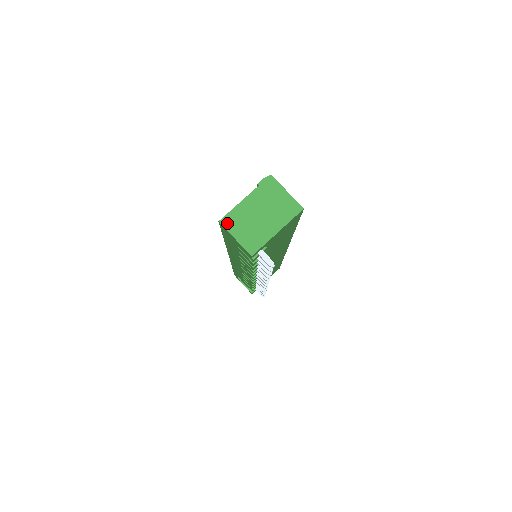
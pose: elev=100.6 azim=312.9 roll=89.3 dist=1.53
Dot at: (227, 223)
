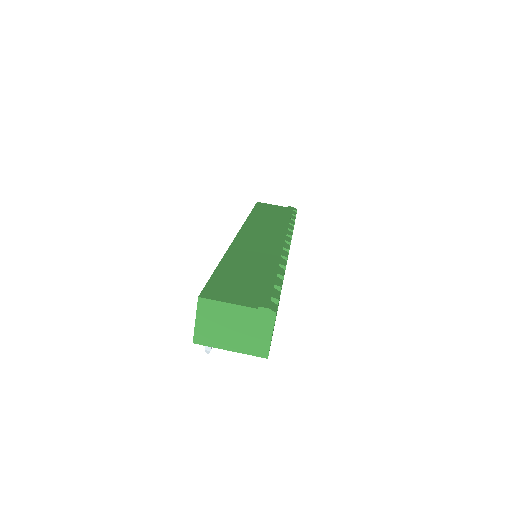
Dot at: (203, 305)
